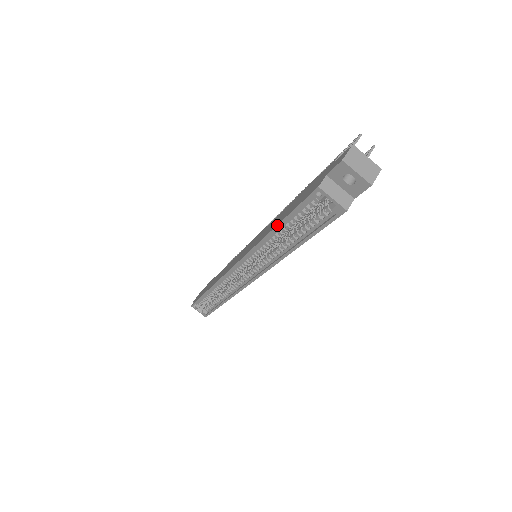
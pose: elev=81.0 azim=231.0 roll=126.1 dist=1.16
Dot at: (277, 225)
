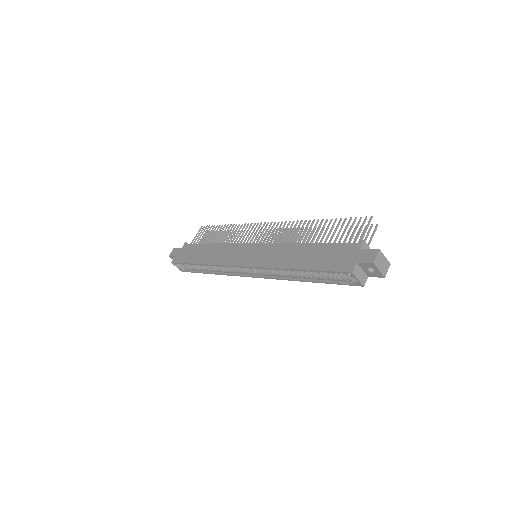
Dot at: (303, 270)
